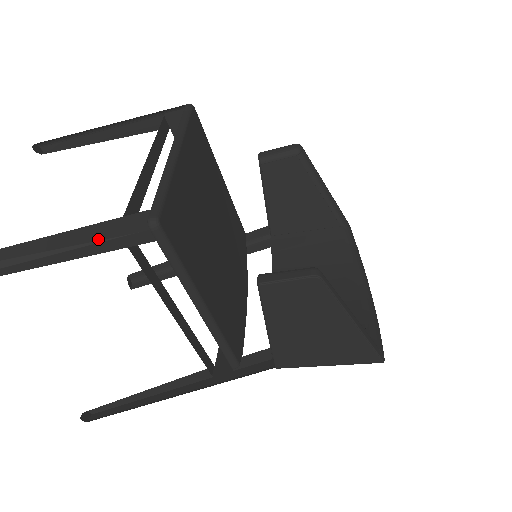
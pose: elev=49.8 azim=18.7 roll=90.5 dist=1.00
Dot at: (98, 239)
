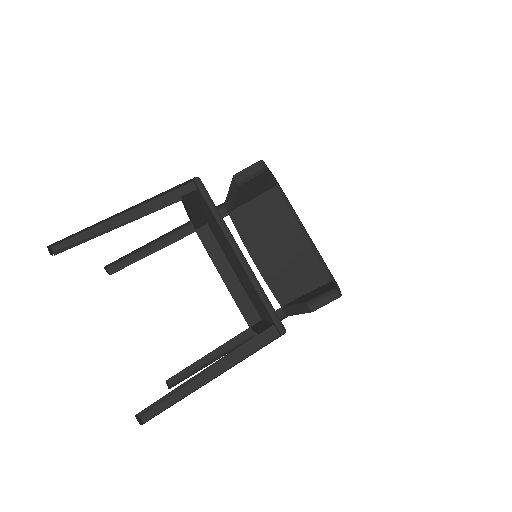
Dot at: (240, 346)
